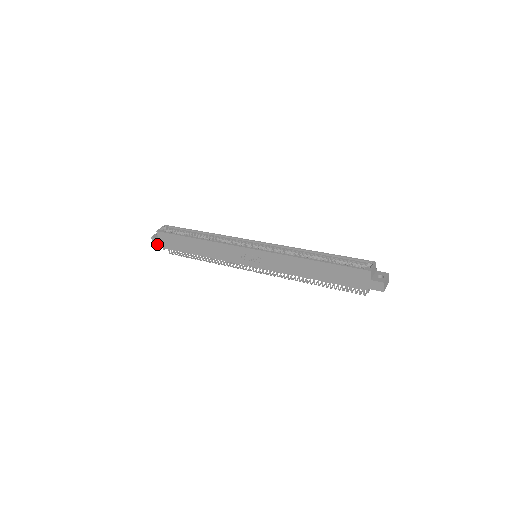
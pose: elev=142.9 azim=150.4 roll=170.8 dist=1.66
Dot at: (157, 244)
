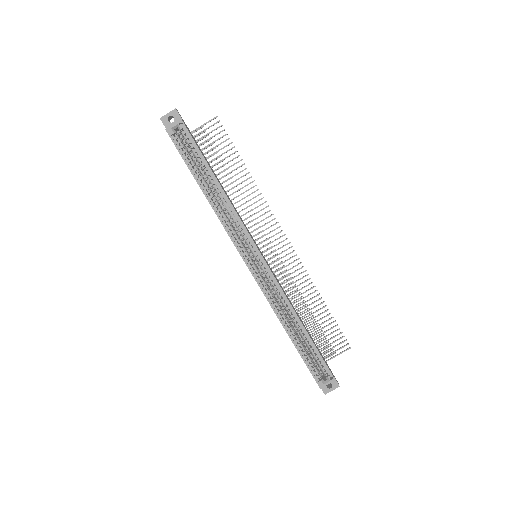
Dot at: occluded
